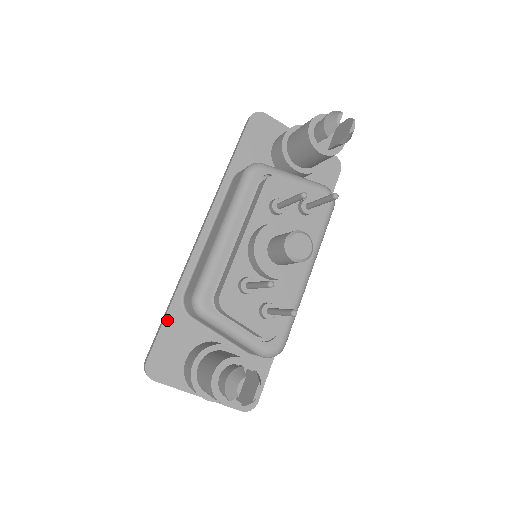
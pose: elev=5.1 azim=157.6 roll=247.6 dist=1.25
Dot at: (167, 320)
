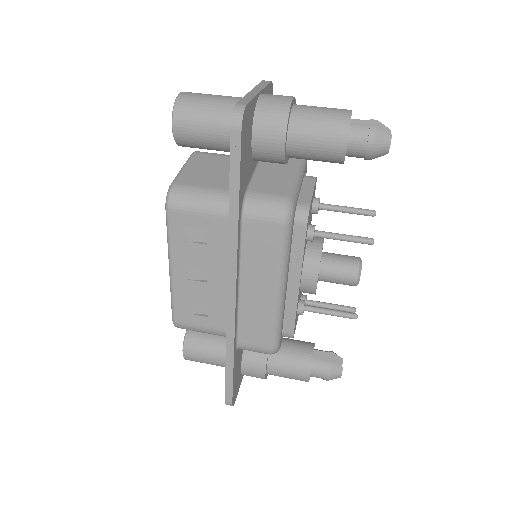
Dot at: (234, 370)
